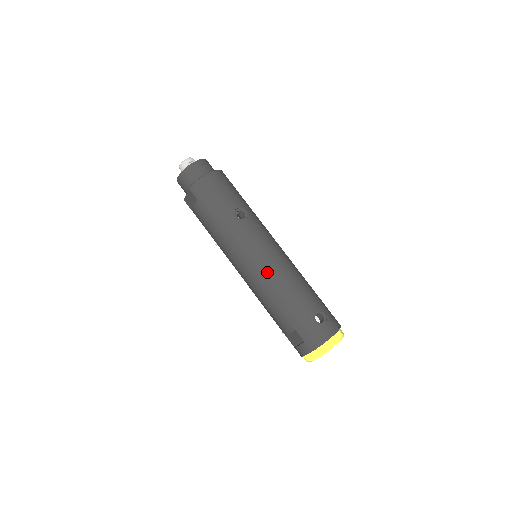
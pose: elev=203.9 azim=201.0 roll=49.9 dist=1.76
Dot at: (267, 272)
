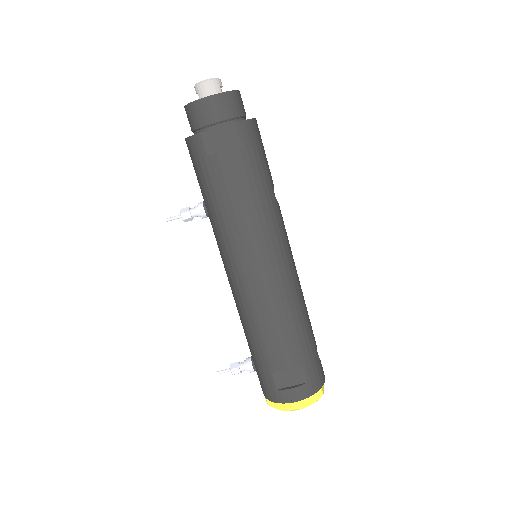
Dot at: (293, 281)
